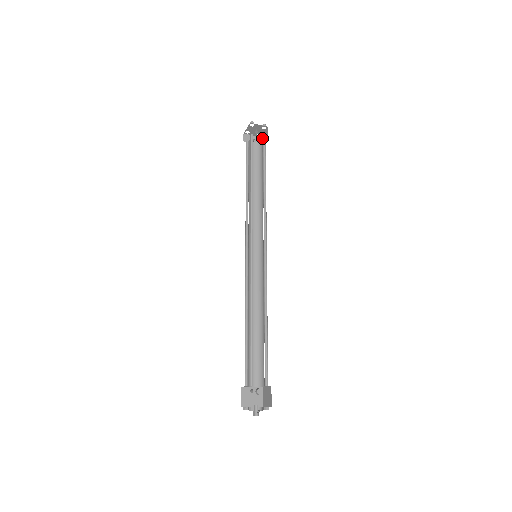
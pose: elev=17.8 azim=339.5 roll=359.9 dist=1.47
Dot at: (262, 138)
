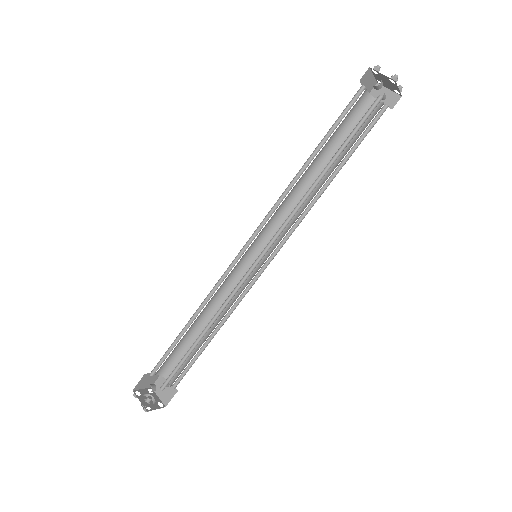
Dot at: (397, 98)
